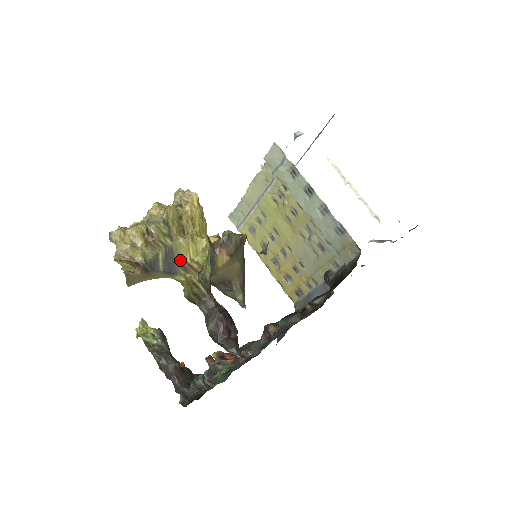
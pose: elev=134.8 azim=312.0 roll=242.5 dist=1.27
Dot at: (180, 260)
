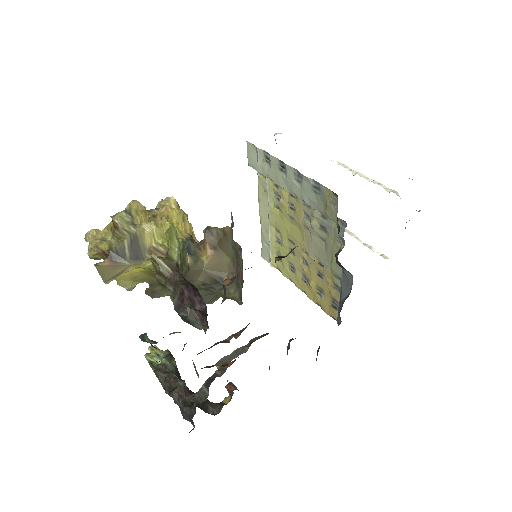
Dot at: (145, 245)
